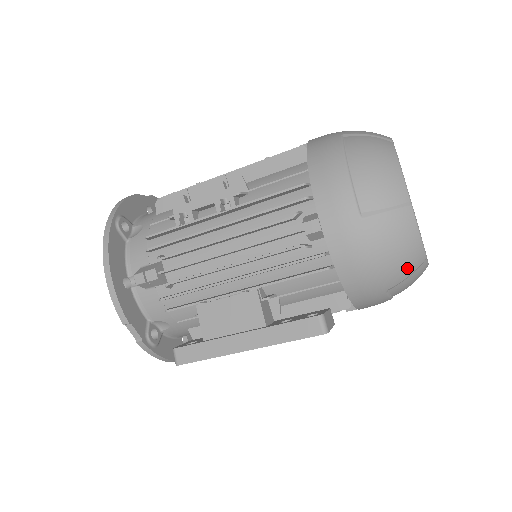
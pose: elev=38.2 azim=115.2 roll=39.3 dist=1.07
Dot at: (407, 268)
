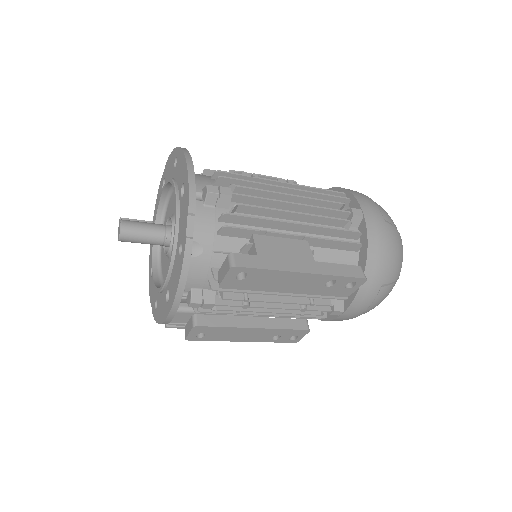
Dot at: (396, 273)
